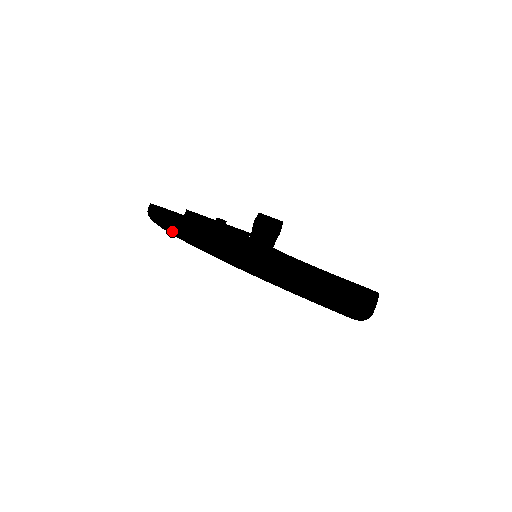
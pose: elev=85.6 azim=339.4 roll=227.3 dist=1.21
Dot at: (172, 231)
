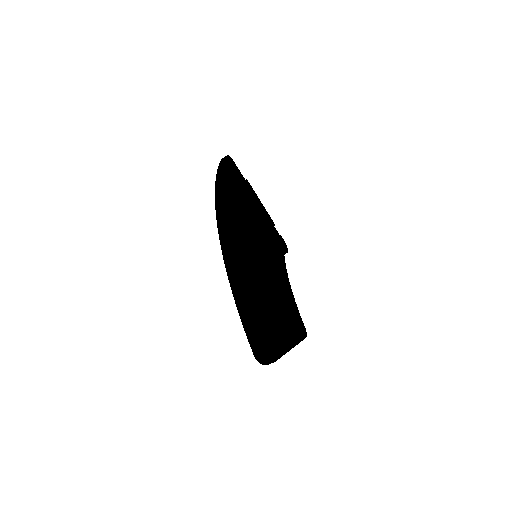
Dot at: (216, 206)
